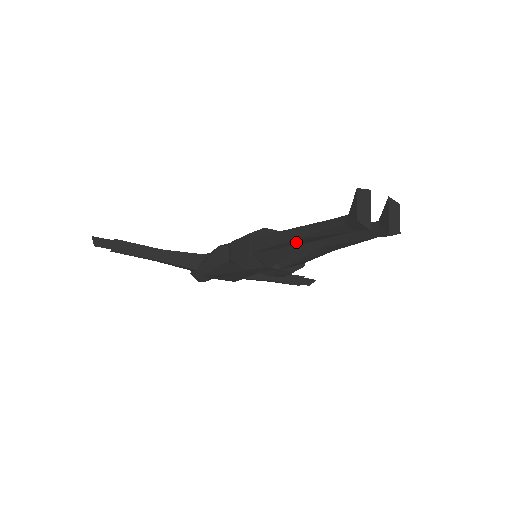
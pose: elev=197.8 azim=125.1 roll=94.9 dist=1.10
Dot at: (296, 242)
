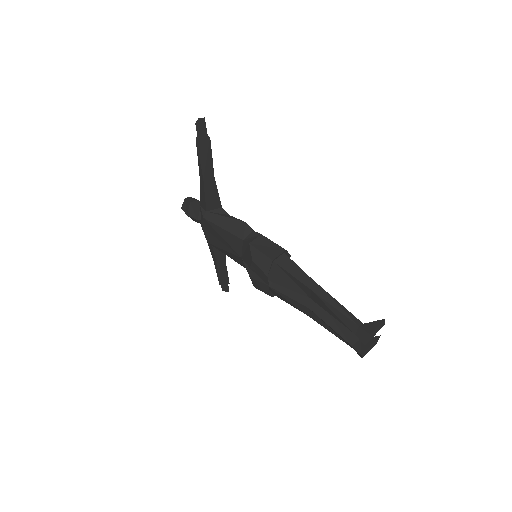
Dot at: (309, 293)
